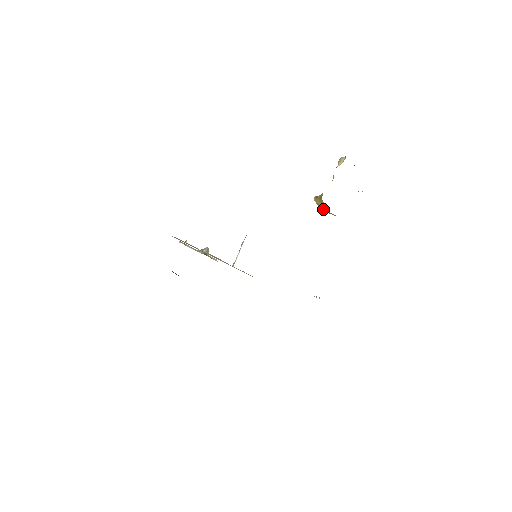
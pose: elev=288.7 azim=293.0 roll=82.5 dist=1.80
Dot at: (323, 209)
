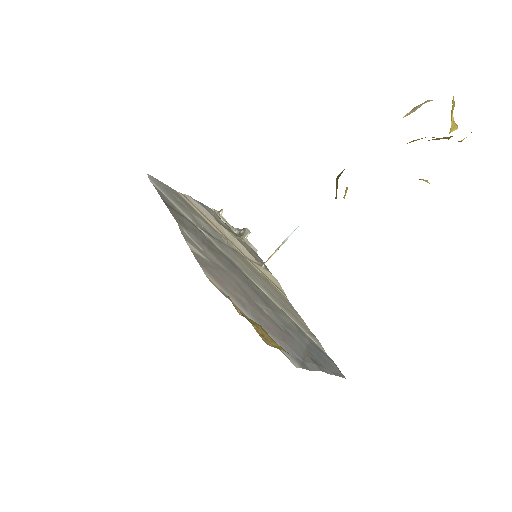
Dot at: occluded
